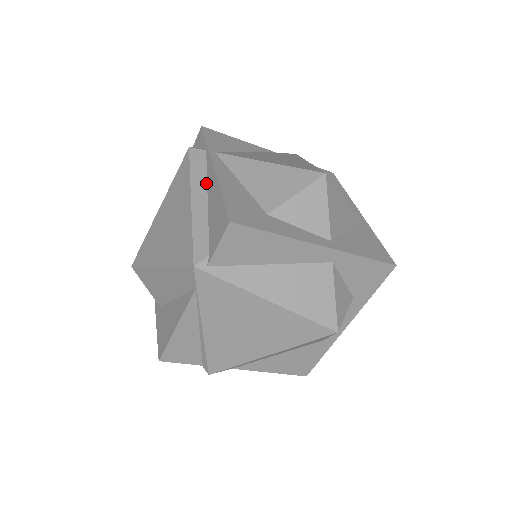
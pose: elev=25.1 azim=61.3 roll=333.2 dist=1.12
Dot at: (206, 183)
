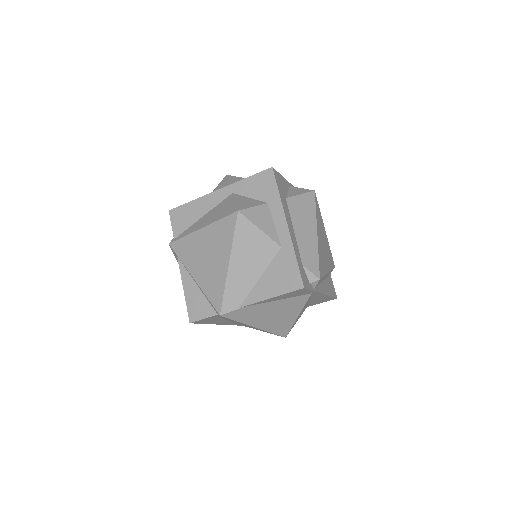
Dot at: occluded
